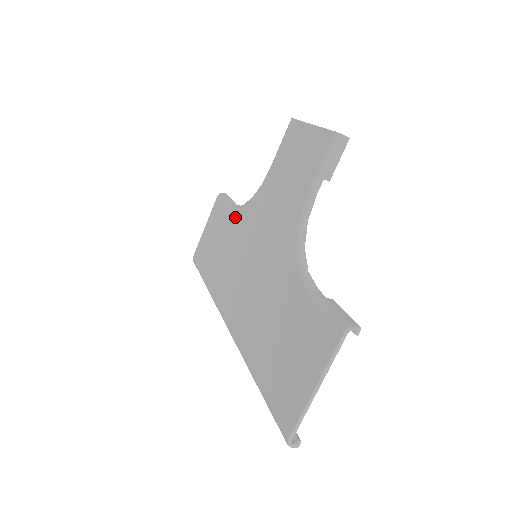
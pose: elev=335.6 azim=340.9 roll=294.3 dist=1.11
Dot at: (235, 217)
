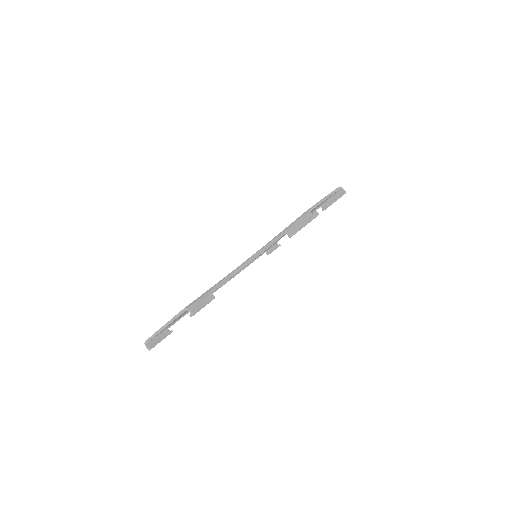
Dot at: occluded
